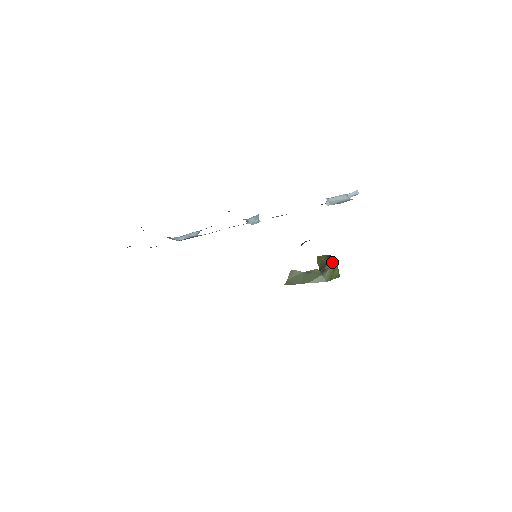
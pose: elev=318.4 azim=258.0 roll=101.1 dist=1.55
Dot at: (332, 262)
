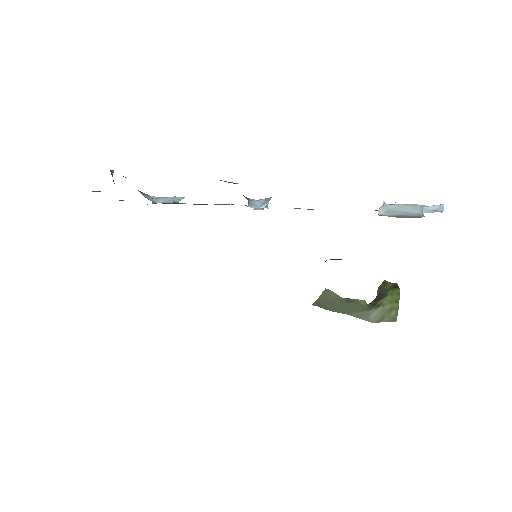
Dot at: (393, 297)
